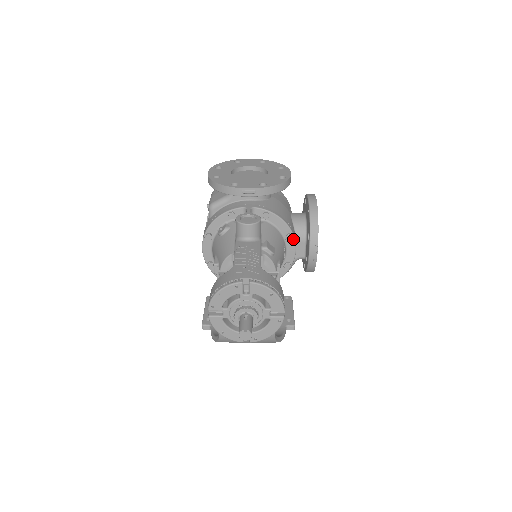
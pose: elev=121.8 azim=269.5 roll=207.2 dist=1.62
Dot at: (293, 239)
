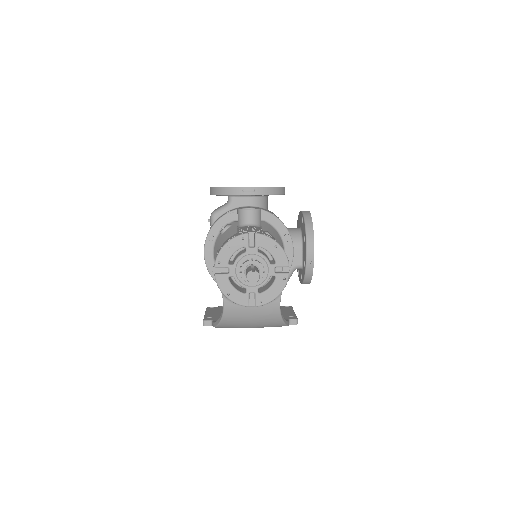
Dot at: (290, 240)
